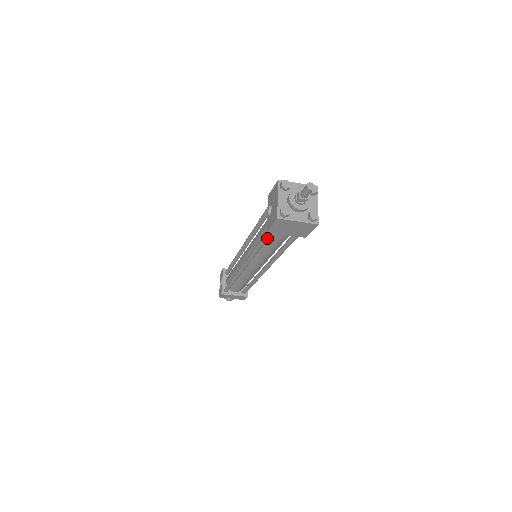
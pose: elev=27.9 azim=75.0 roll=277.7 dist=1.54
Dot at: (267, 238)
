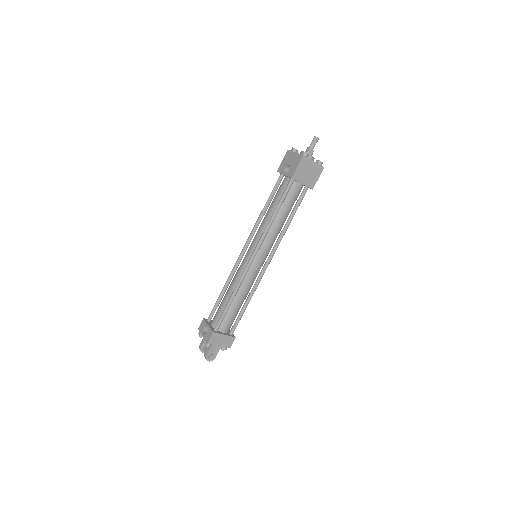
Dot at: (286, 195)
